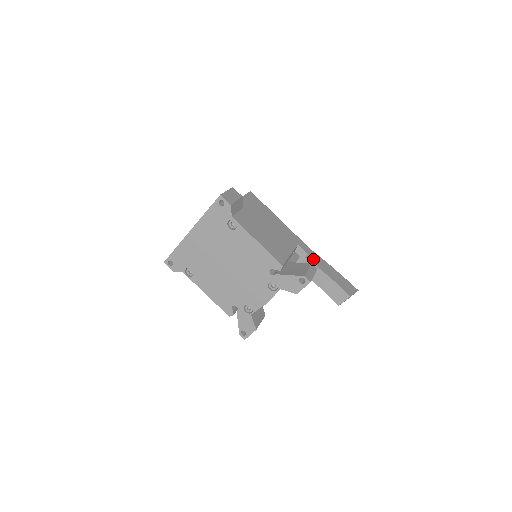
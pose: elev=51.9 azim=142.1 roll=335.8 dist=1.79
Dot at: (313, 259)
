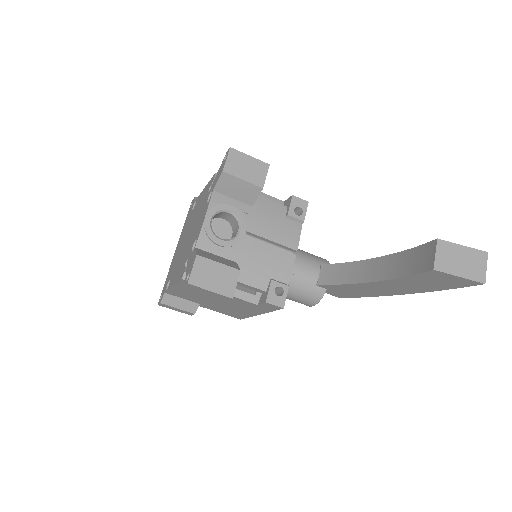
Dot at: occluded
